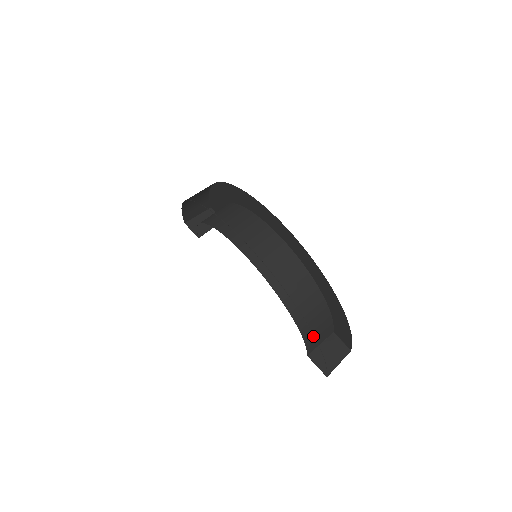
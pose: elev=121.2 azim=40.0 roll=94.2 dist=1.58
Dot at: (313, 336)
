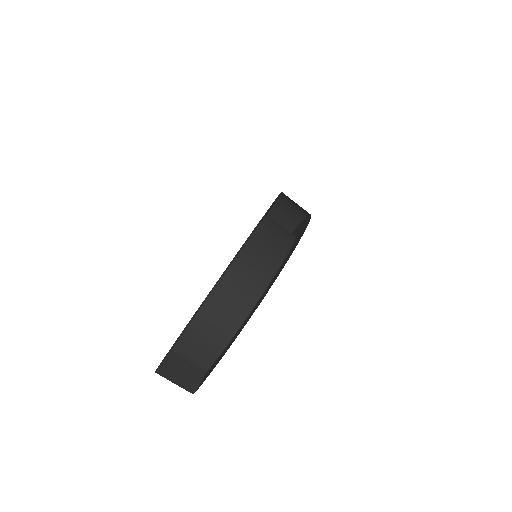
Dot at: (197, 335)
